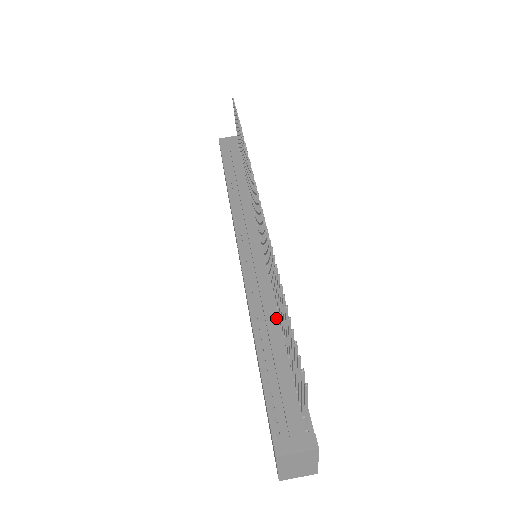
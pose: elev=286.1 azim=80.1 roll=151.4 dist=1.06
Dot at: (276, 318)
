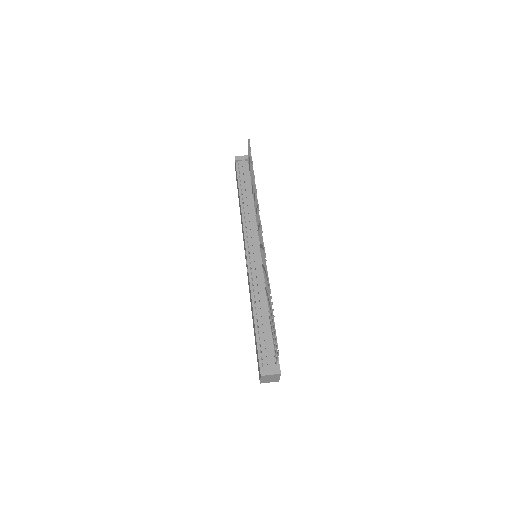
Dot at: (266, 302)
